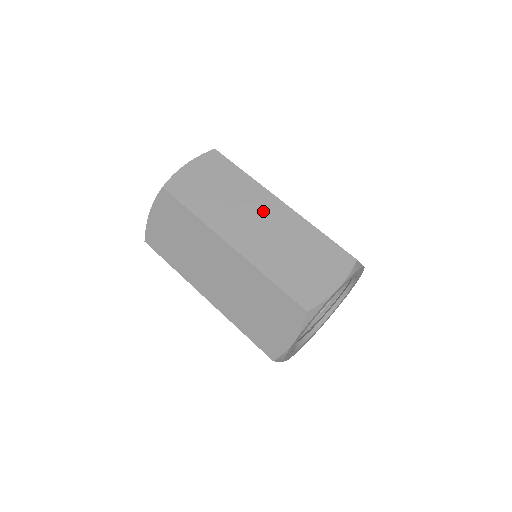
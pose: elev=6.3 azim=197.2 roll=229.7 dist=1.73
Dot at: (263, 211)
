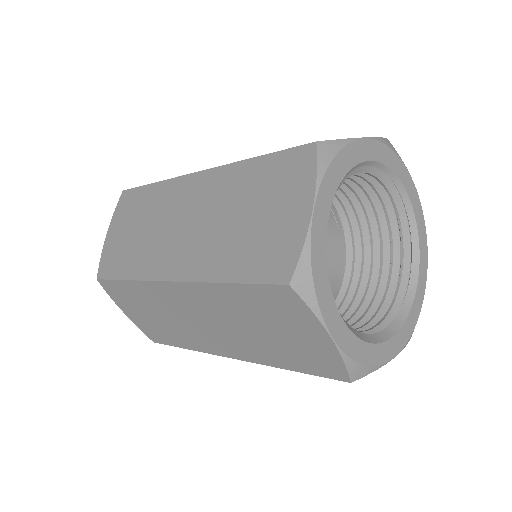
Dot at: occluded
